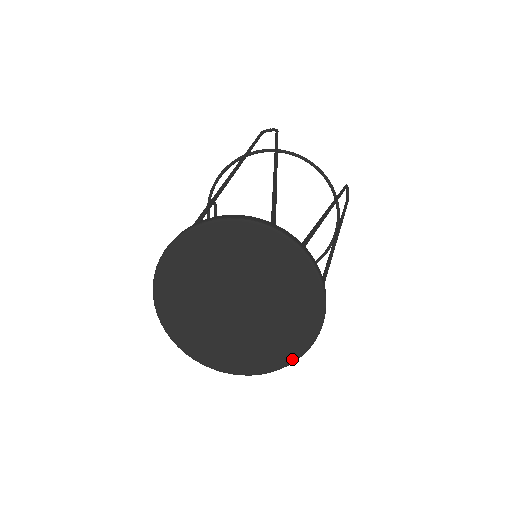
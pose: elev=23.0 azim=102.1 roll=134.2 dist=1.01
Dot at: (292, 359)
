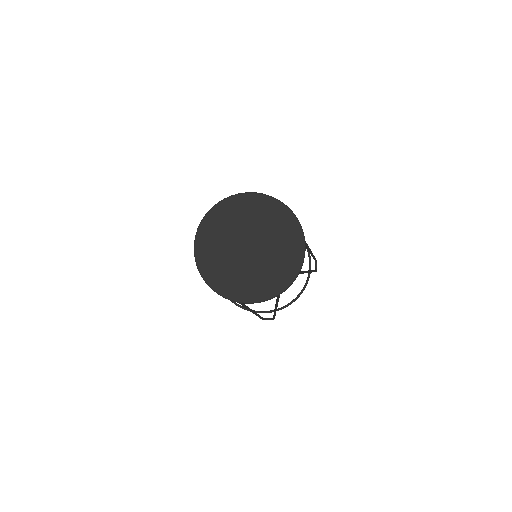
Dot at: (282, 289)
